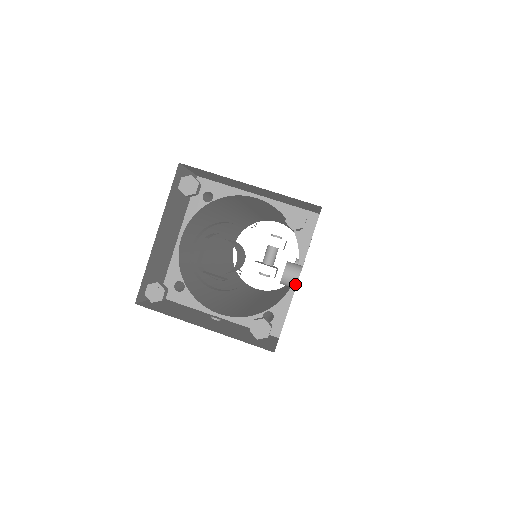
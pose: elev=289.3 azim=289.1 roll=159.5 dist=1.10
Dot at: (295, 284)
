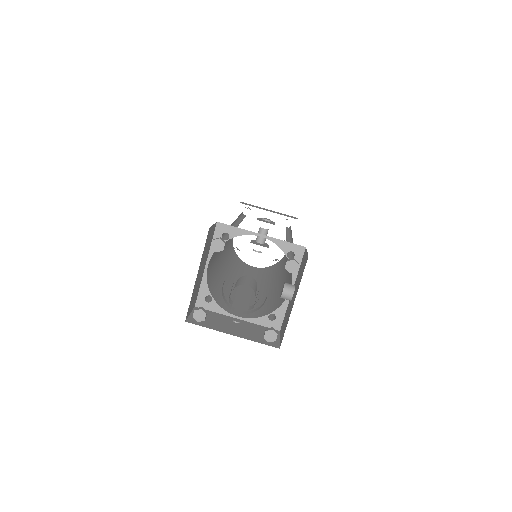
Dot at: (291, 299)
